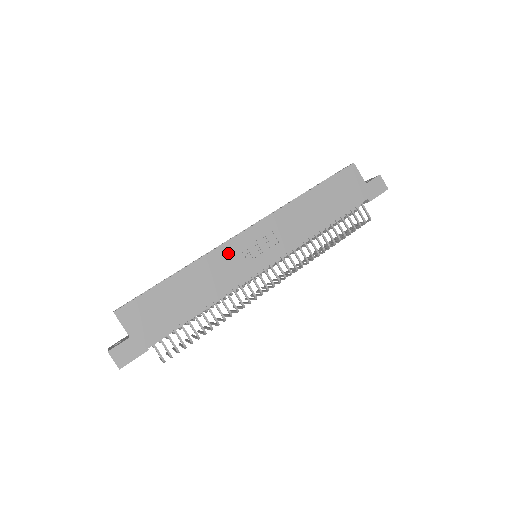
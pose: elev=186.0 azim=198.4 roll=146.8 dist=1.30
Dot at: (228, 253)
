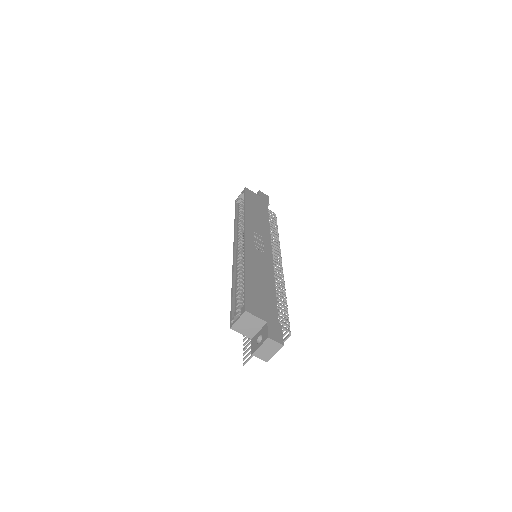
Dot at: (252, 251)
